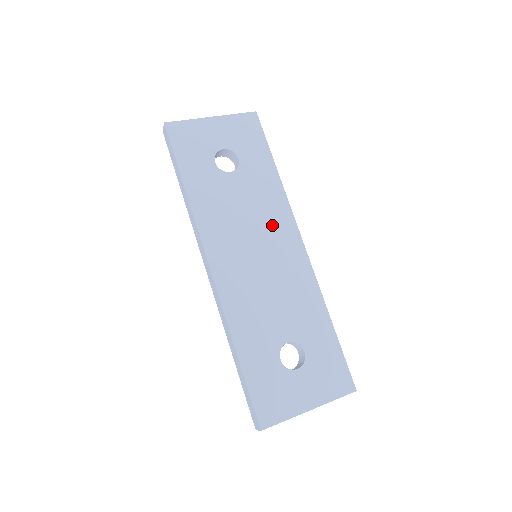
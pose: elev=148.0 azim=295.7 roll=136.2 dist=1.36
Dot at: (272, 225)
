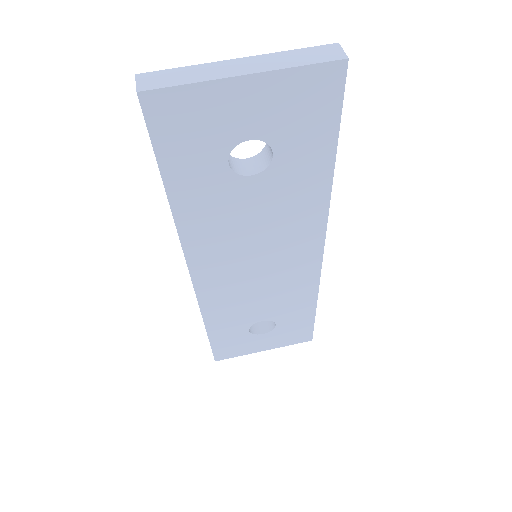
Dot at: (290, 237)
